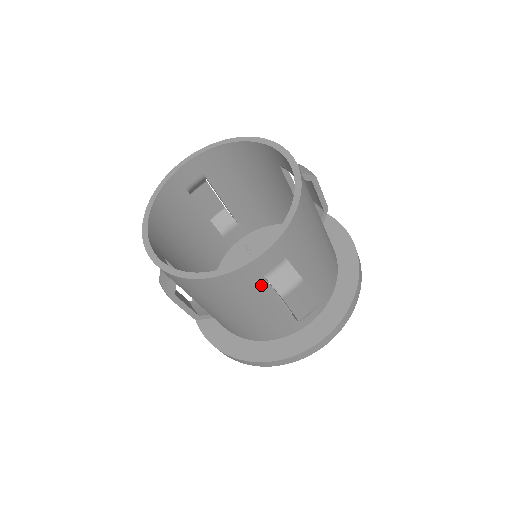
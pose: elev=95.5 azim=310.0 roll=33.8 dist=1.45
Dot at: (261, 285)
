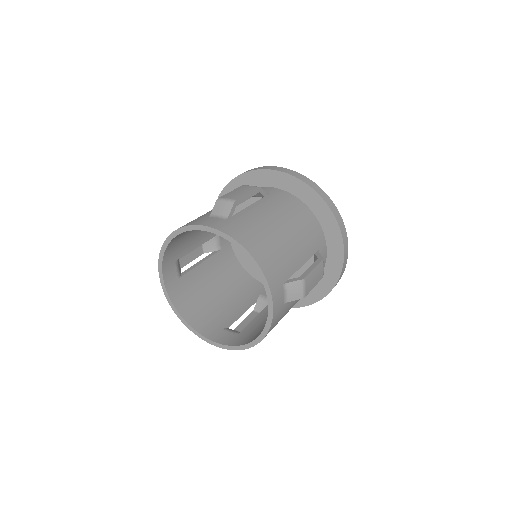
Dot at: (287, 304)
